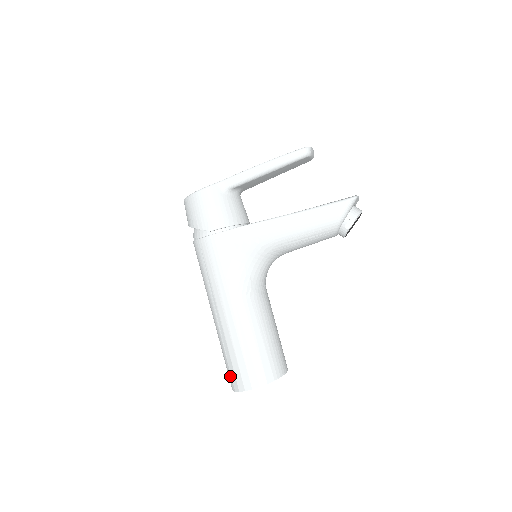
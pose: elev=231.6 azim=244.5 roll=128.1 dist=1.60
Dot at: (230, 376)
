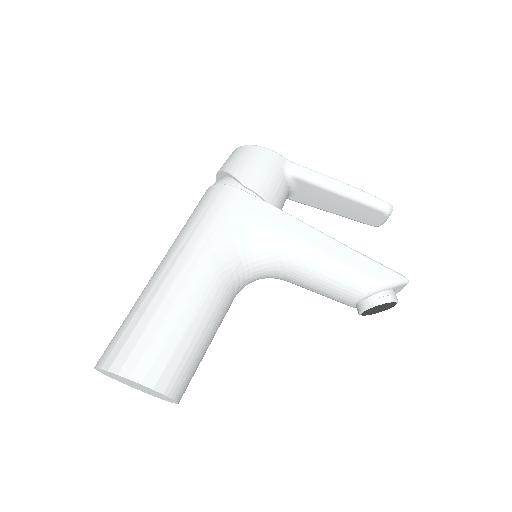
Dot at: (113, 345)
